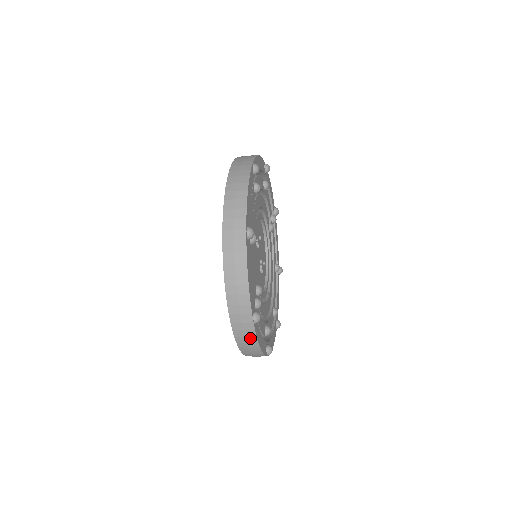
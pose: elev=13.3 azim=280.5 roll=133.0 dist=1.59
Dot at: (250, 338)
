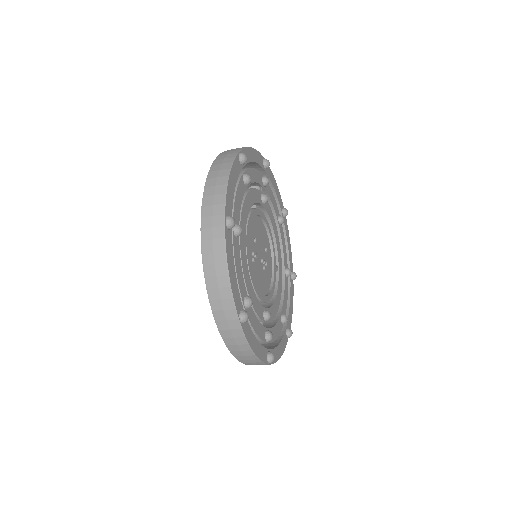
Dot at: occluded
